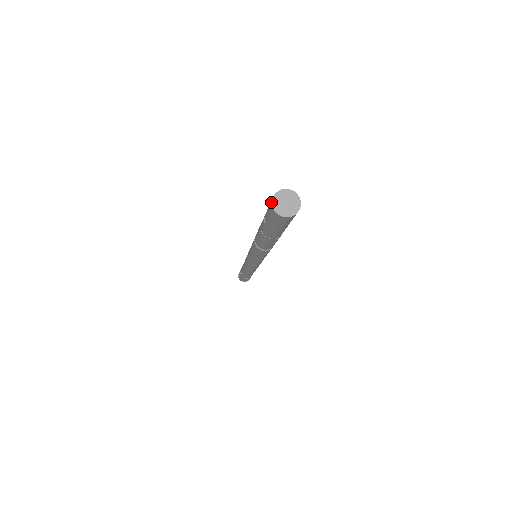
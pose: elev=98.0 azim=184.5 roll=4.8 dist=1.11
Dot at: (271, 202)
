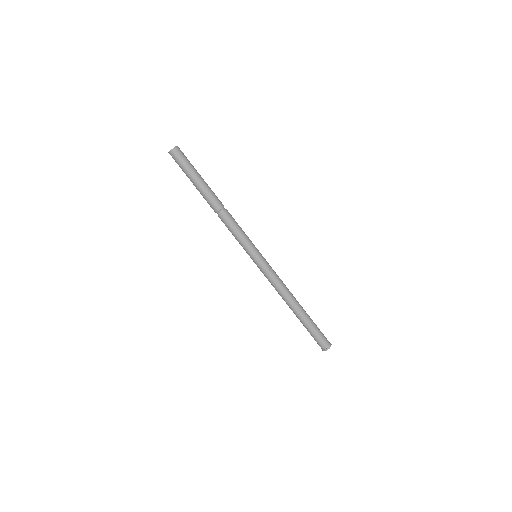
Dot at: occluded
